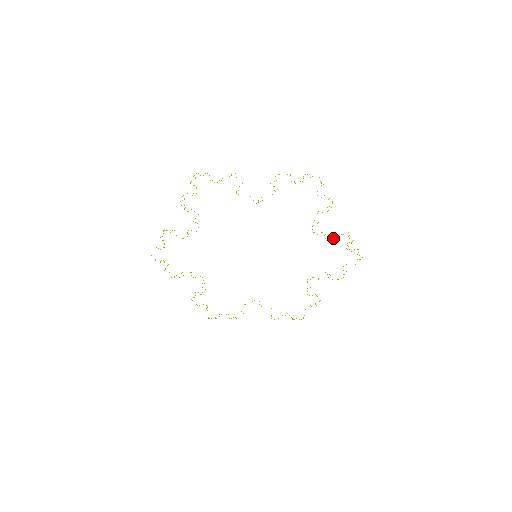
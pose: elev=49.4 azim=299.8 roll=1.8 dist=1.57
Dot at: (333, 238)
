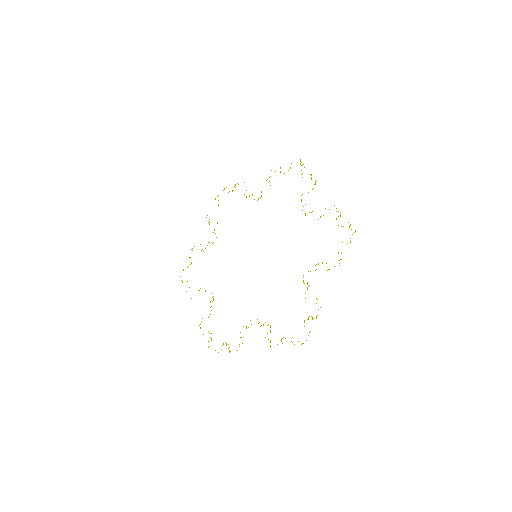
Dot at: occluded
